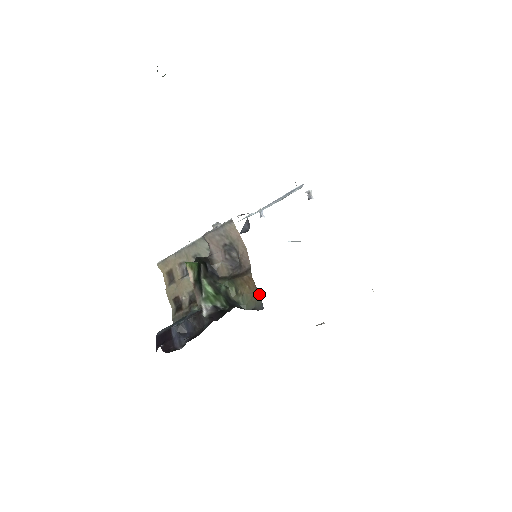
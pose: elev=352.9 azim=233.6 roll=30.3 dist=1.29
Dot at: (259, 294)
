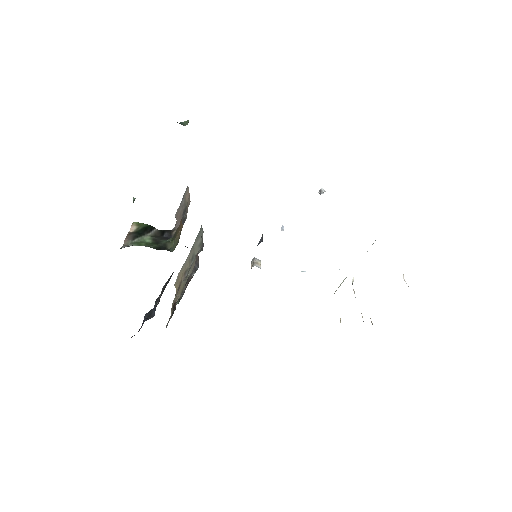
Dot at: (181, 230)
